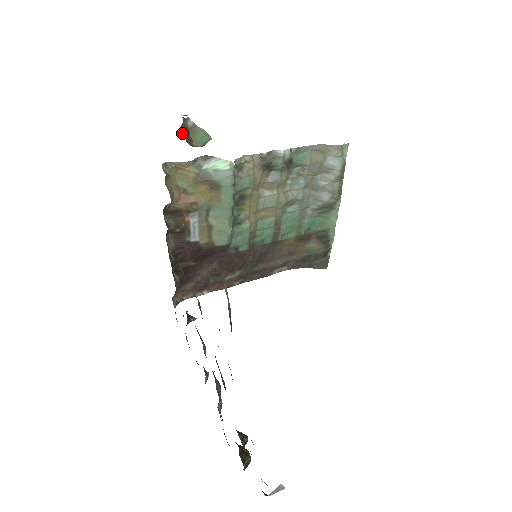
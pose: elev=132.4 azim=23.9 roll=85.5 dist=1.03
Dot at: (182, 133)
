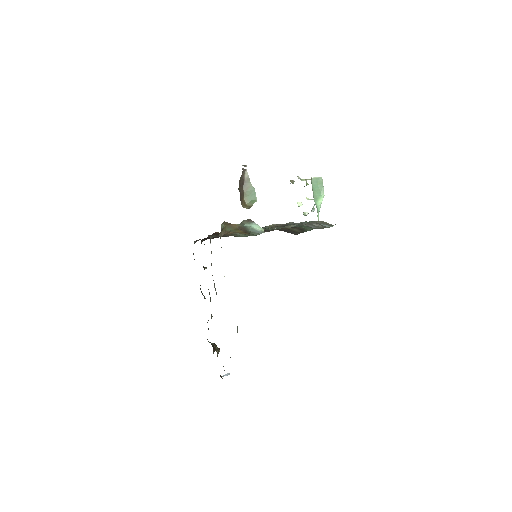
Dot at: (239, 188)
